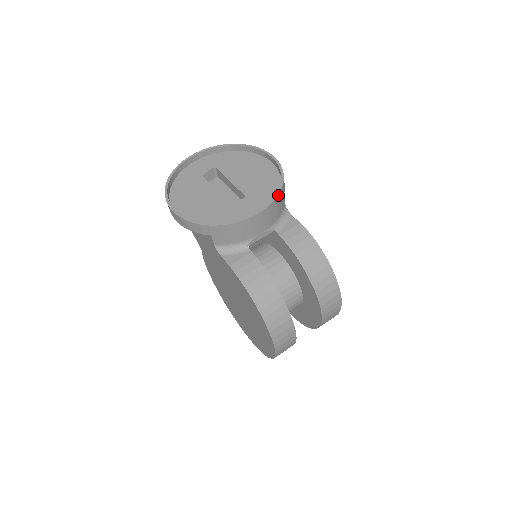
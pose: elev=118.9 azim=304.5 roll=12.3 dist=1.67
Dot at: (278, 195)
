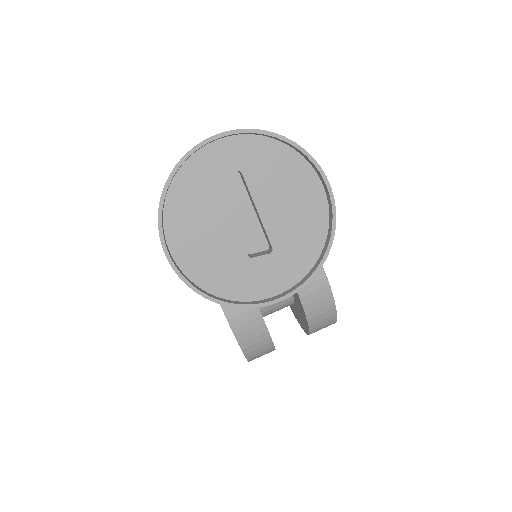
Dot at: occluded
